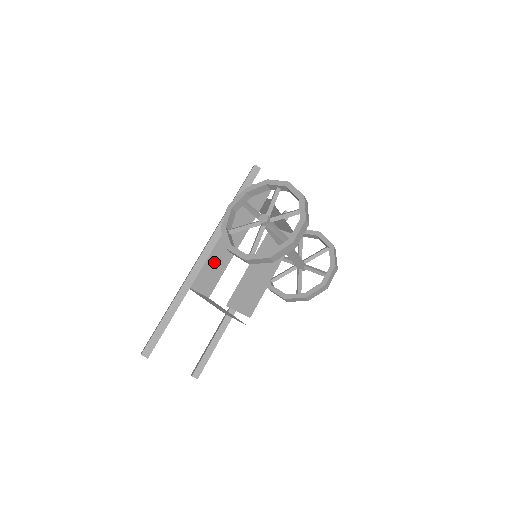
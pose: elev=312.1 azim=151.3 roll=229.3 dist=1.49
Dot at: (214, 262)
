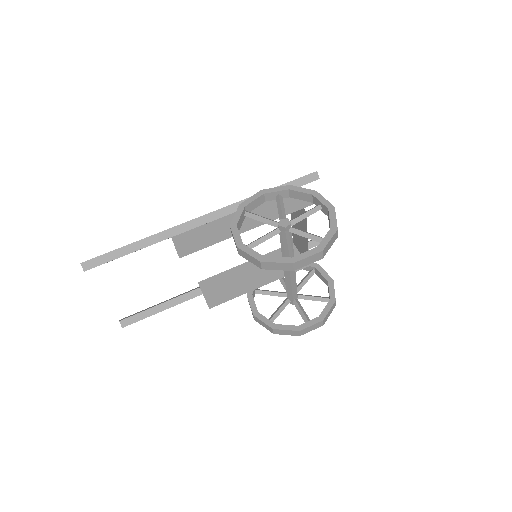
Dot at: (211, 230)
